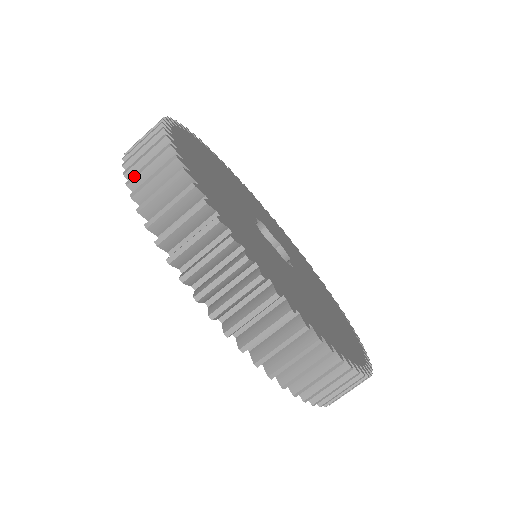
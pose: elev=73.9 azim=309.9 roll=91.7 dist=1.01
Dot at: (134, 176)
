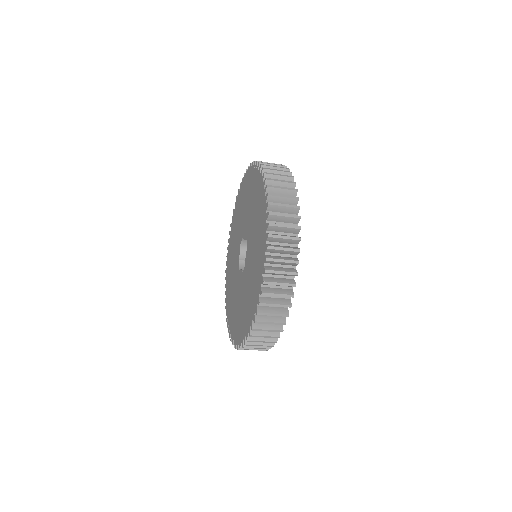
Dot at: (259, 330)
